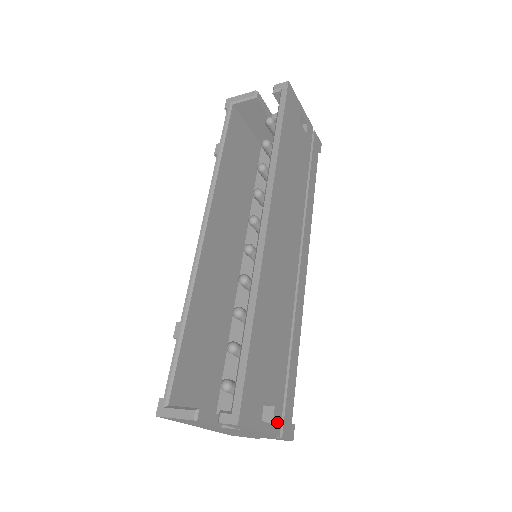
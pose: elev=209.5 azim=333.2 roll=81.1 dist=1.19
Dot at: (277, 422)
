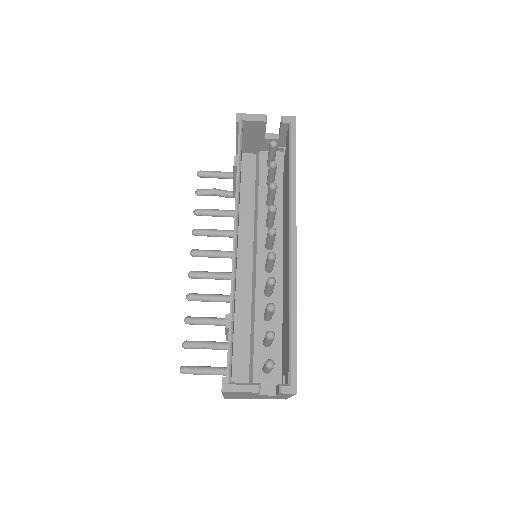
Dot at: occluded
